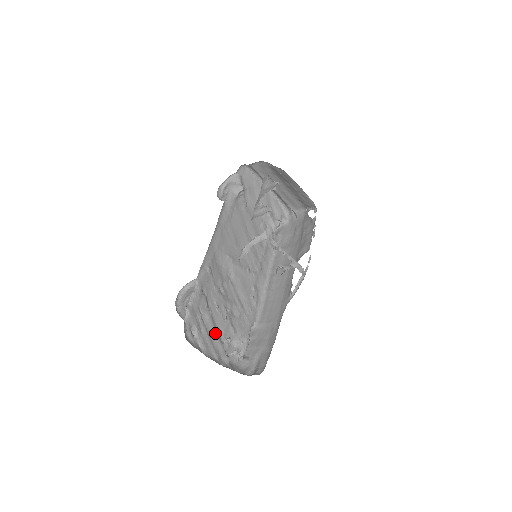
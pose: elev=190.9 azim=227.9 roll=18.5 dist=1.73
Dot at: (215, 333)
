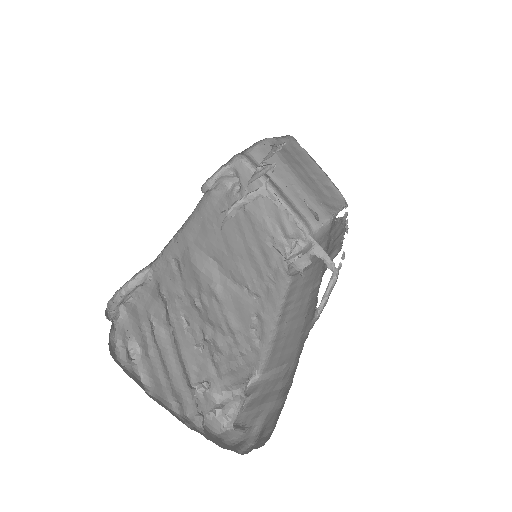
Dot at: (178, 366)
